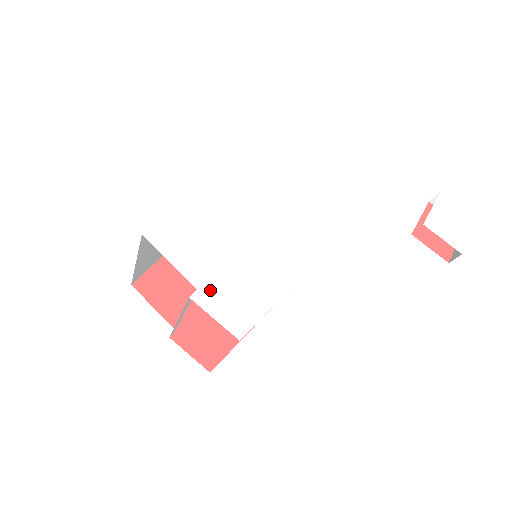
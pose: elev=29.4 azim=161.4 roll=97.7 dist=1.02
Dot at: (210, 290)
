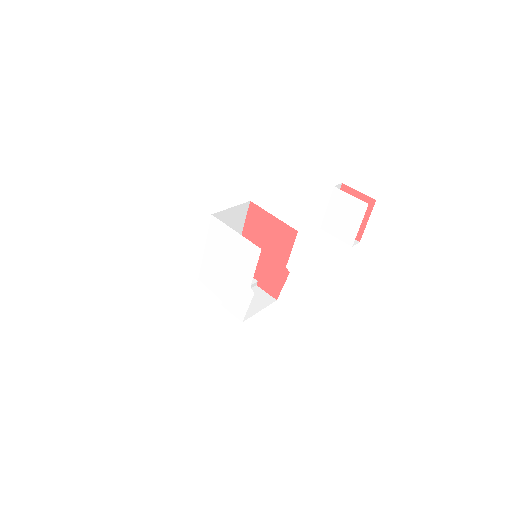
Dot at: (226, 301)
